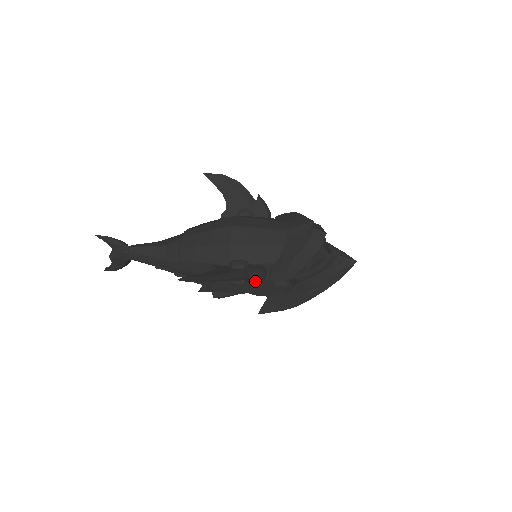
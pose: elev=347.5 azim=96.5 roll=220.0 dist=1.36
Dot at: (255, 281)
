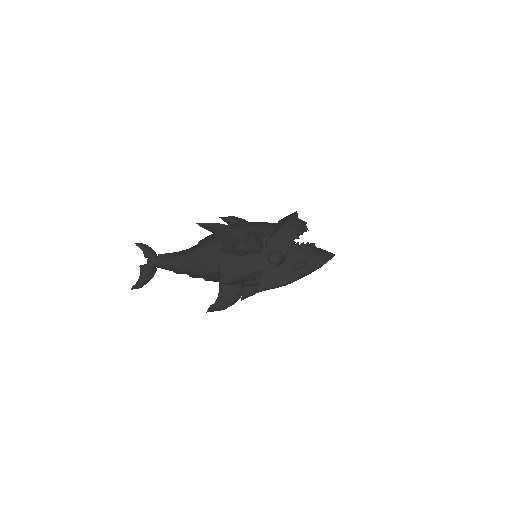
Dot at: (254, 244)
